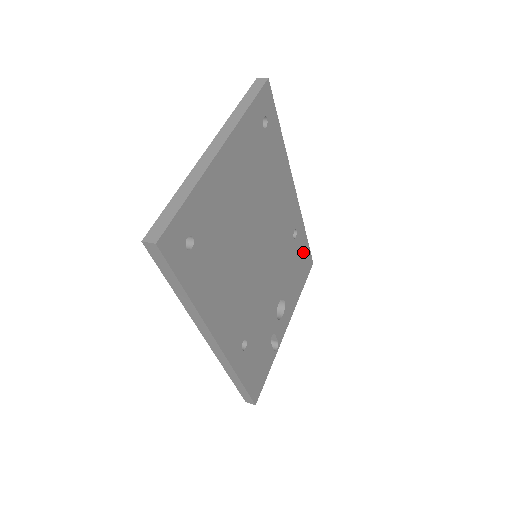
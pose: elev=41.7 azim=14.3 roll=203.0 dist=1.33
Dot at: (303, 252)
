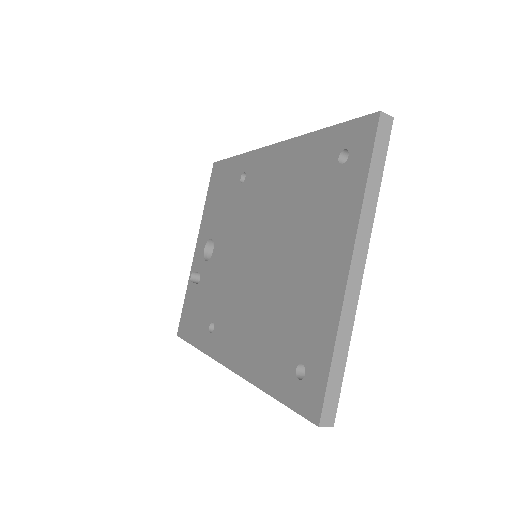
Dot at: occluded
